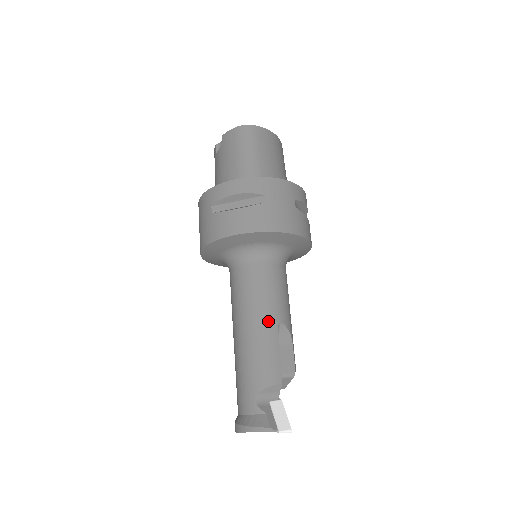
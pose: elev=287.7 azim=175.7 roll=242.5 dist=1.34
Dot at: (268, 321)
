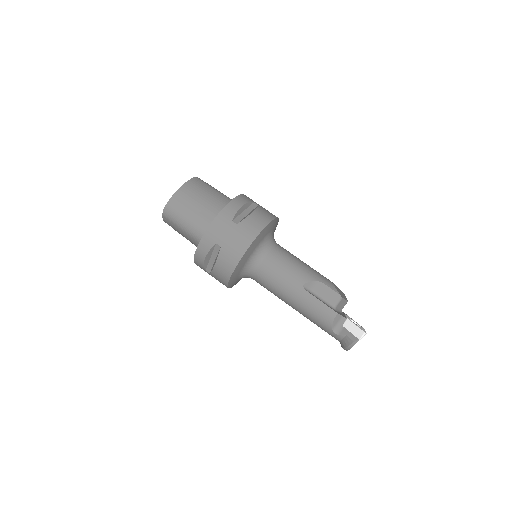
Dot at: (296, 292)
